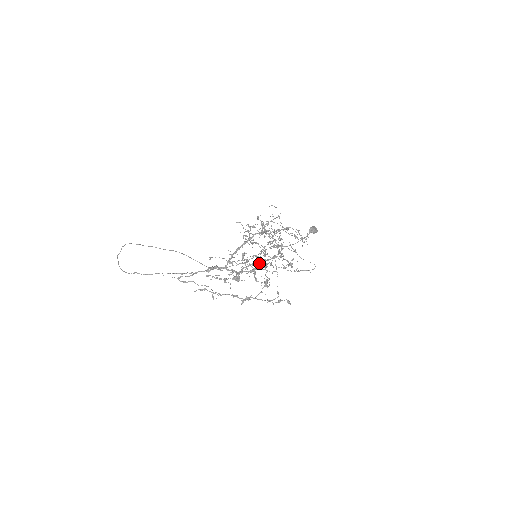
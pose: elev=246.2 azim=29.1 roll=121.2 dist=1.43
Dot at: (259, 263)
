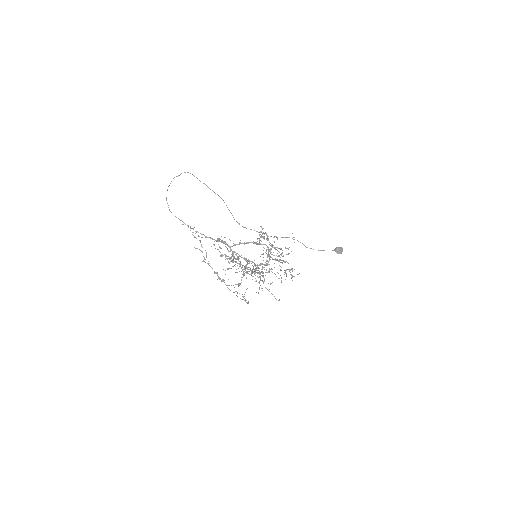
Dot at: occluded
